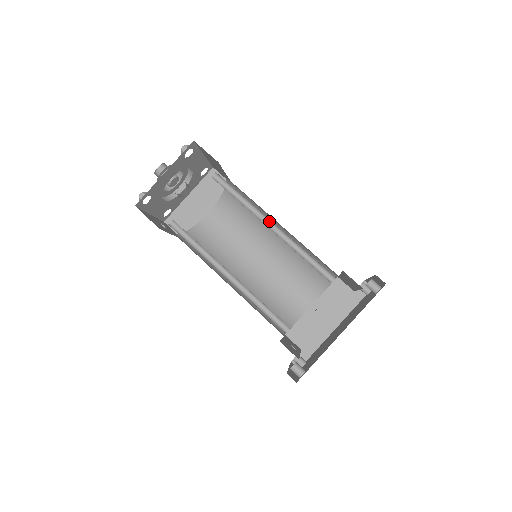
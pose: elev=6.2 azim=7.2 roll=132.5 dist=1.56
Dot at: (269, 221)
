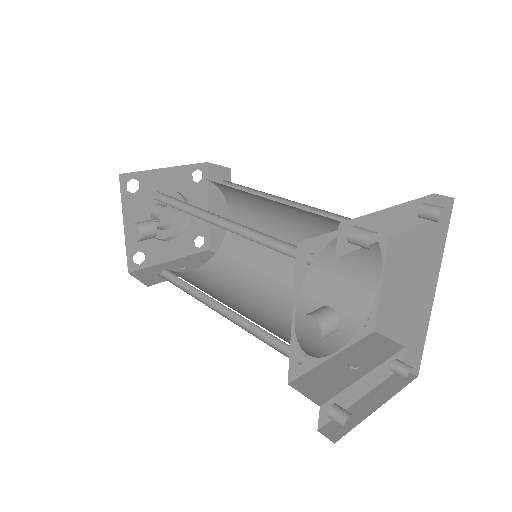
Dot at: (215, 215)
